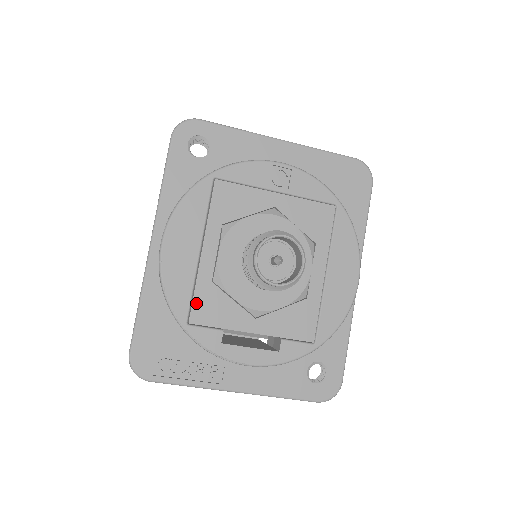
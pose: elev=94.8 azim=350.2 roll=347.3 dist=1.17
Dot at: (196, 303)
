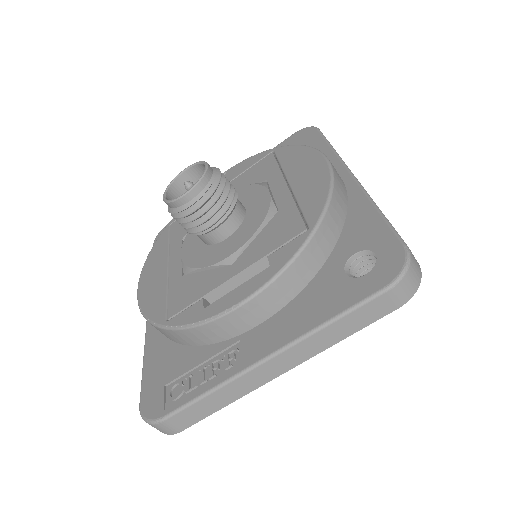
Dot at: (172, 300)
